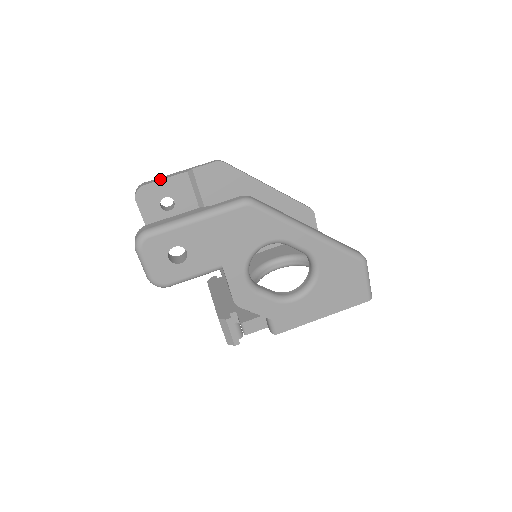
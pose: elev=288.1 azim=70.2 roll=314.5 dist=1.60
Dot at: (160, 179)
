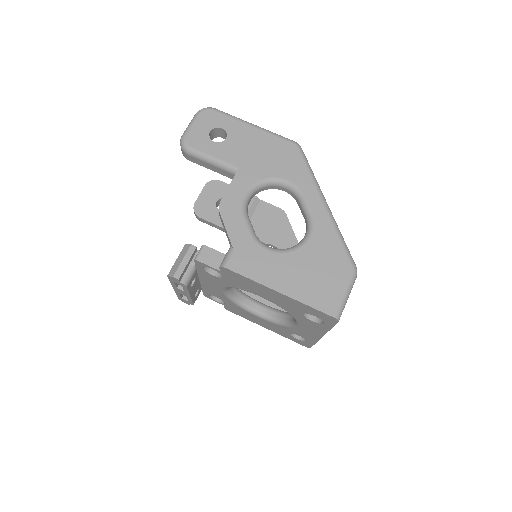
Dot at: occluded
